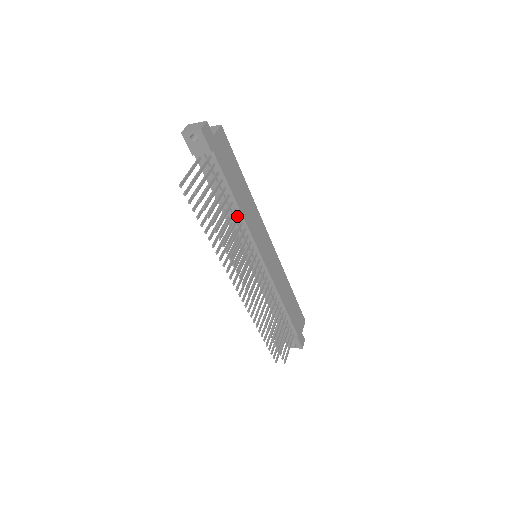
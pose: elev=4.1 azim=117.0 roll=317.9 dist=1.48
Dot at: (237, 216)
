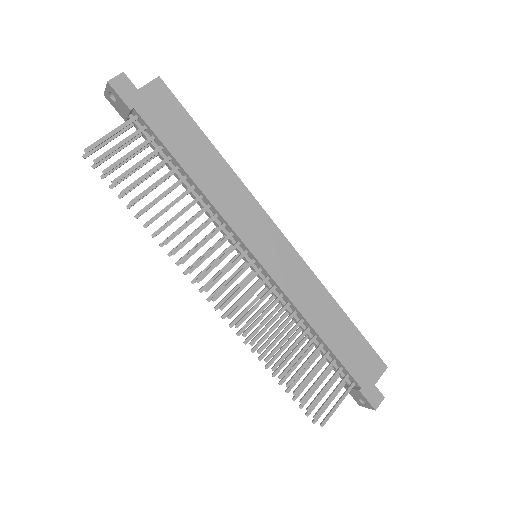
Dot at: (198, 196)
